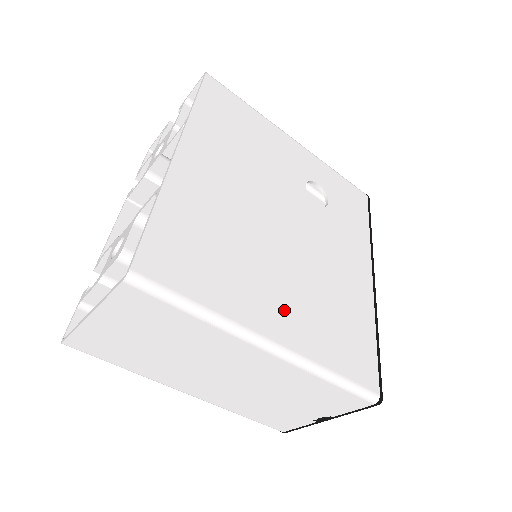
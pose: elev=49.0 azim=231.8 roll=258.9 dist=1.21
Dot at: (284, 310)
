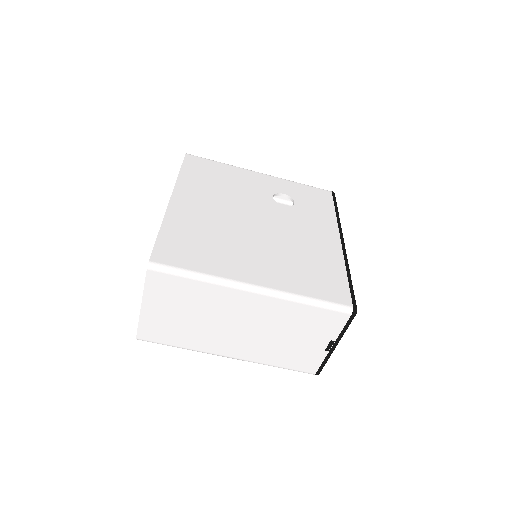
Dot at: (262, 268)
